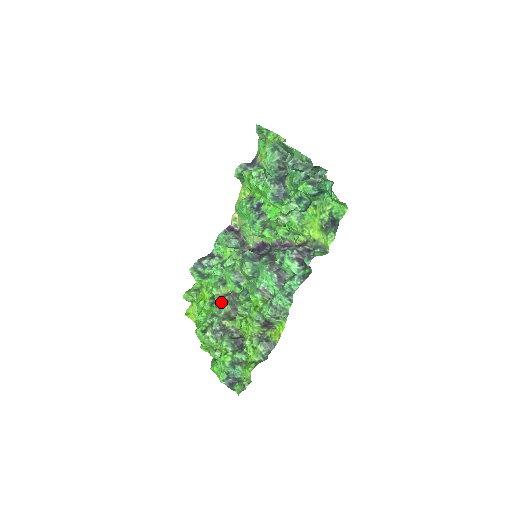
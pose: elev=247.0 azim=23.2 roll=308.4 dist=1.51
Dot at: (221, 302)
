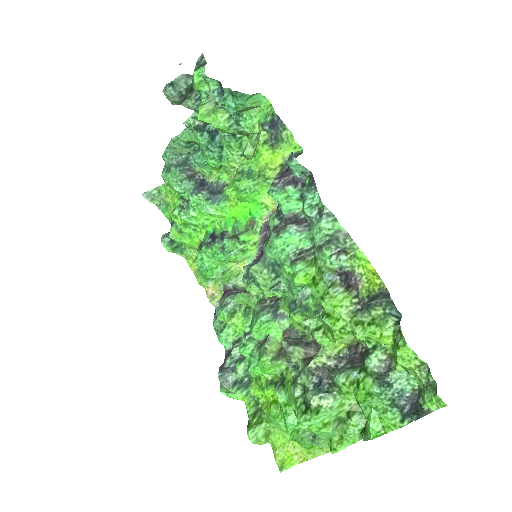
Dot at: (284, 356)
